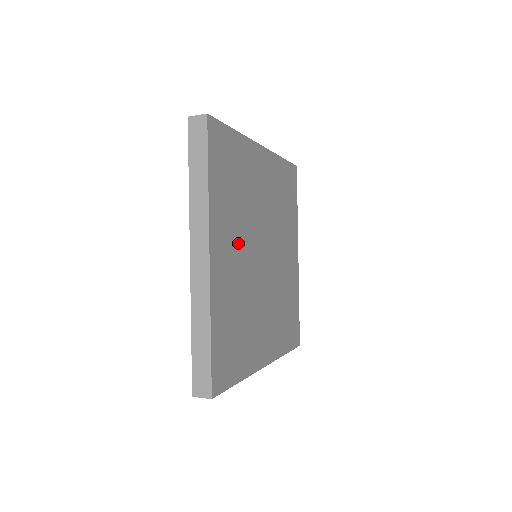
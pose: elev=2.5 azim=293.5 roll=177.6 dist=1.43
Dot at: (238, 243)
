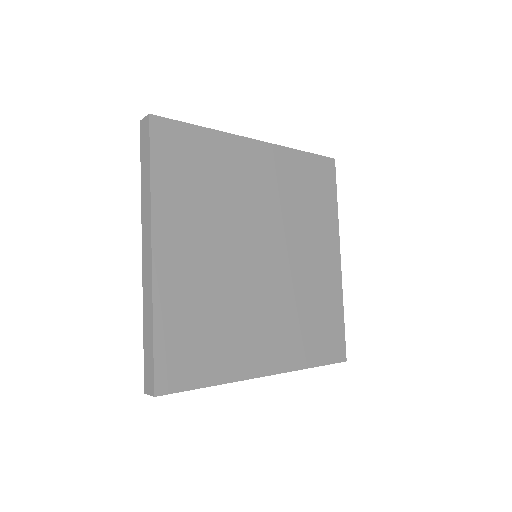
Dot at: (208, 240)
